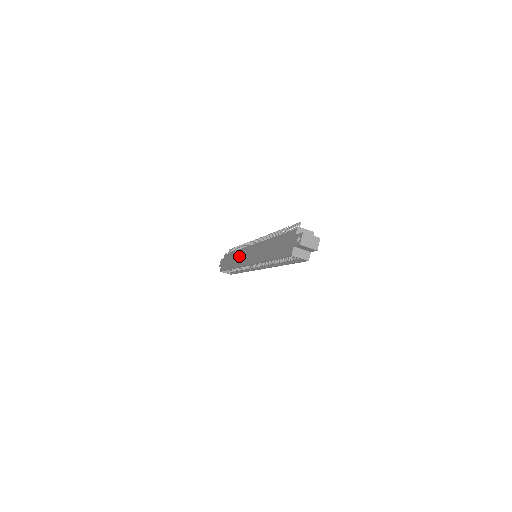
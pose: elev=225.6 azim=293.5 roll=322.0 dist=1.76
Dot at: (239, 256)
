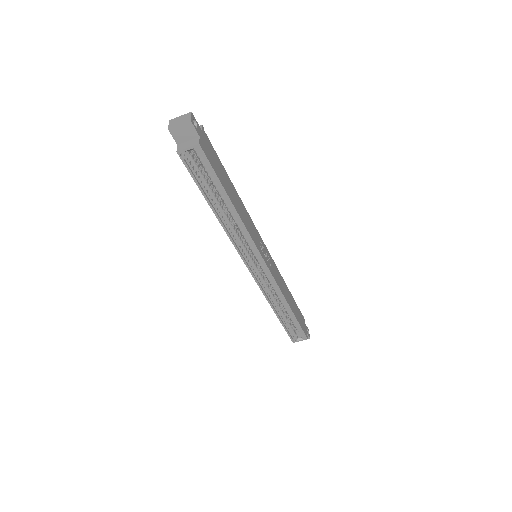
Dot at: occluded
